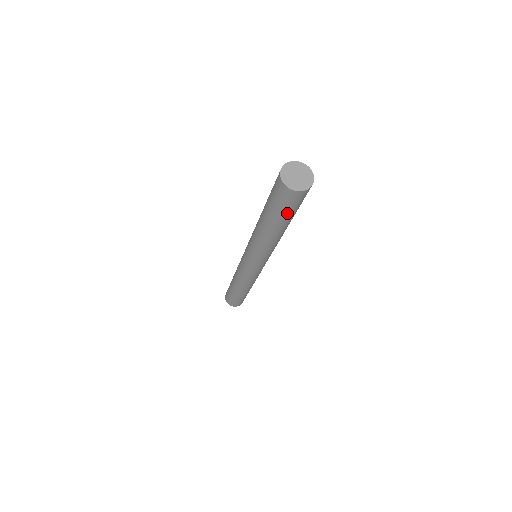
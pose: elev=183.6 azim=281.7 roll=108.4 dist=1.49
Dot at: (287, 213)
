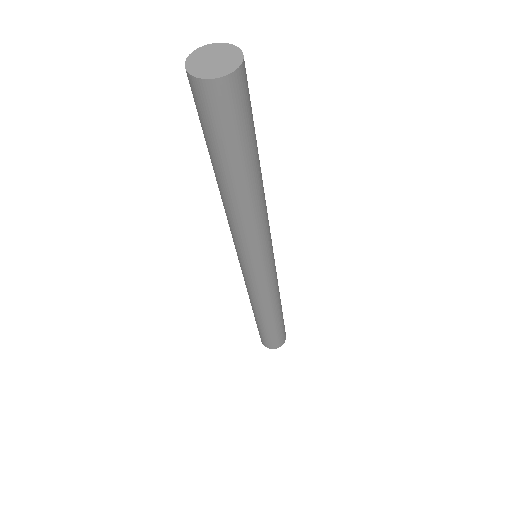
Dot at: (226, 141)
